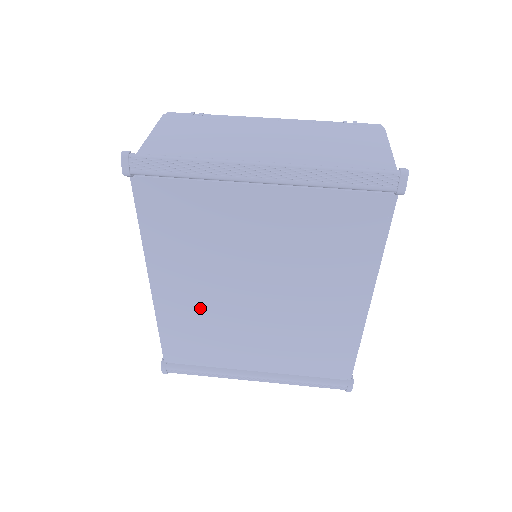
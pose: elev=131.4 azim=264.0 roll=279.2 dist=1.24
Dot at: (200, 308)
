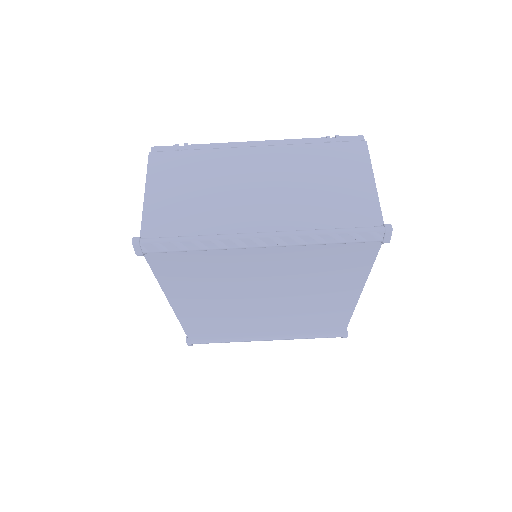
Dot at: (216, 312)
